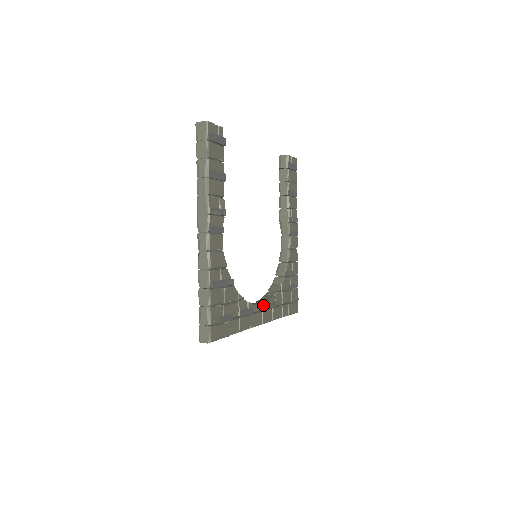
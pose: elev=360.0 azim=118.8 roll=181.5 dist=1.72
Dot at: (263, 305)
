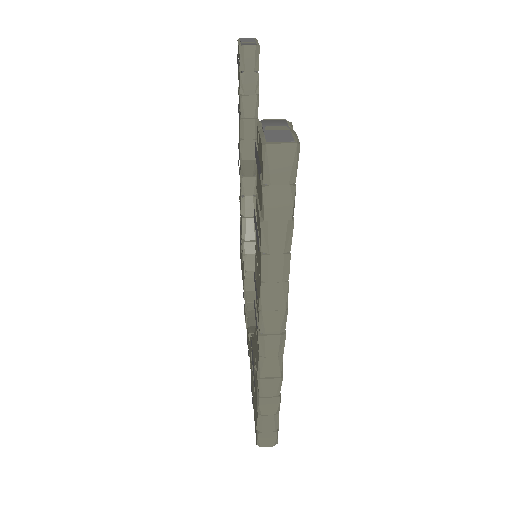
Dot at: occluded
